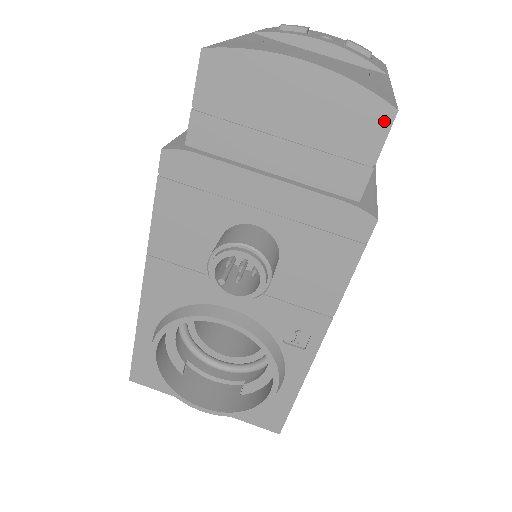
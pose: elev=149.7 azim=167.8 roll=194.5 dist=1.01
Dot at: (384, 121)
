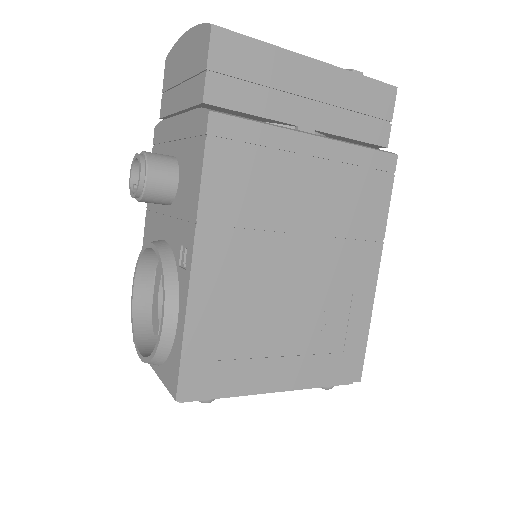
Dot at: (208, 36)
